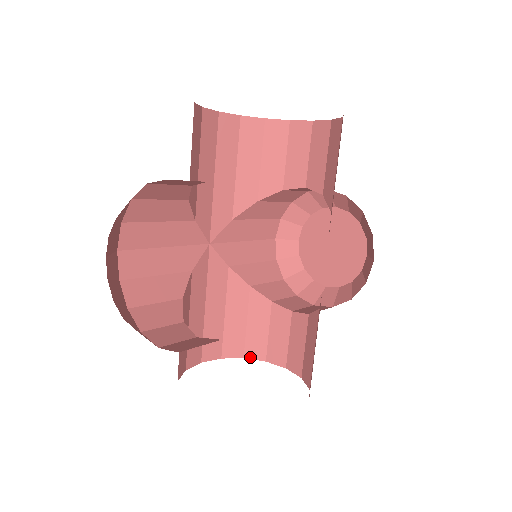
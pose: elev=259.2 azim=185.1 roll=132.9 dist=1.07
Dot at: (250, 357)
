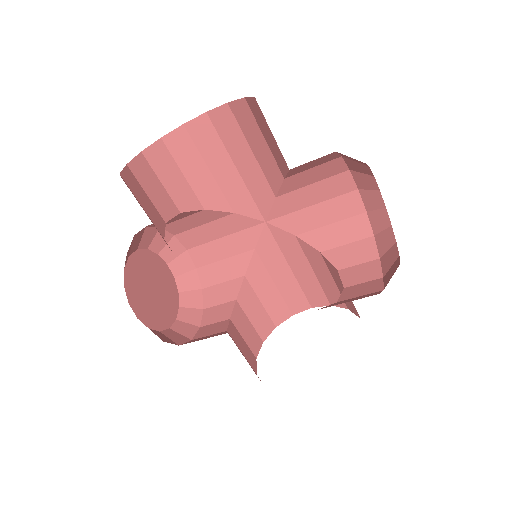
Dot at: (351, 310)
